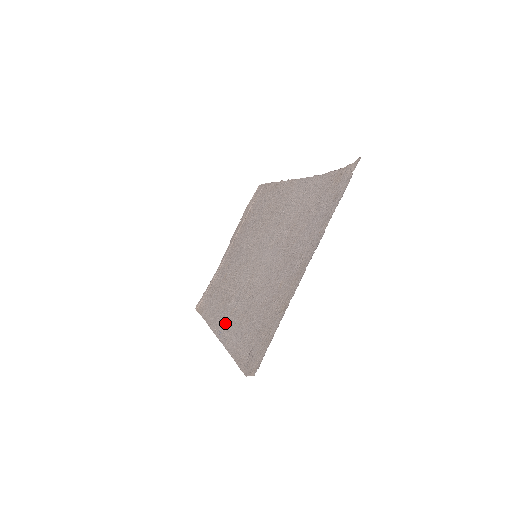
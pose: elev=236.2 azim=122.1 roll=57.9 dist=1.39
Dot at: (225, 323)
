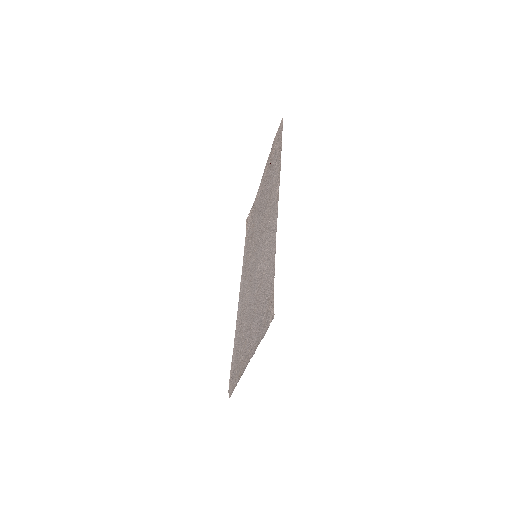
Dot at: (241, 298)
